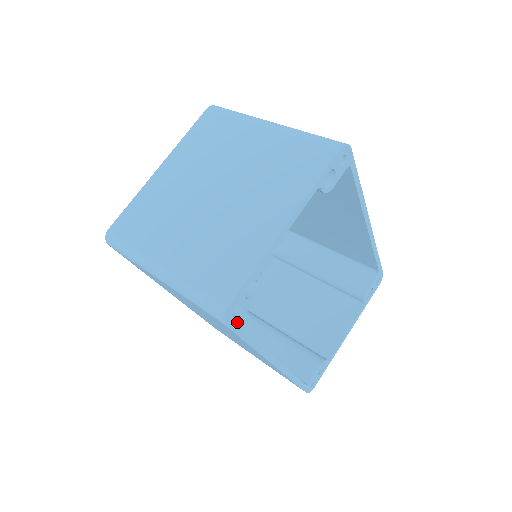
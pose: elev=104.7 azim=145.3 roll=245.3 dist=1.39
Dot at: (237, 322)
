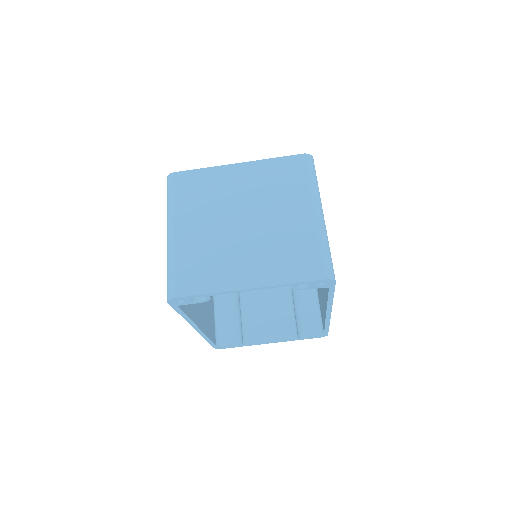
Dot at: (178, 305)
